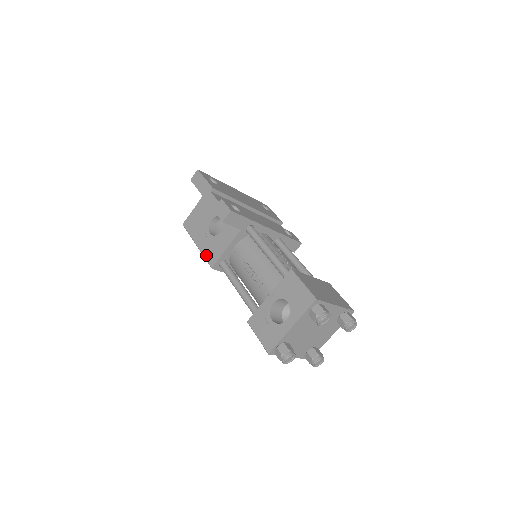
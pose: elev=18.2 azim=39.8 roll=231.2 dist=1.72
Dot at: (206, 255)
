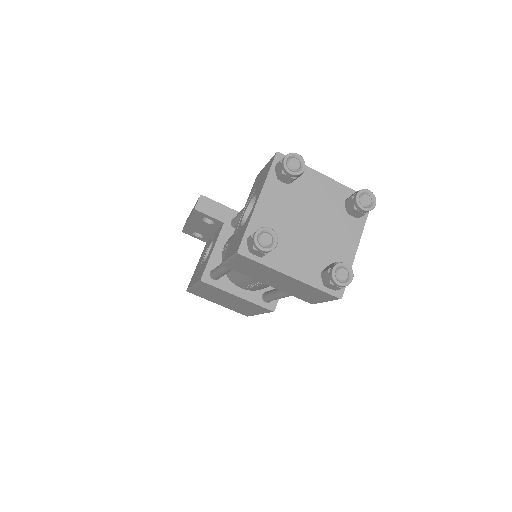
Dot at: (198, 279)
